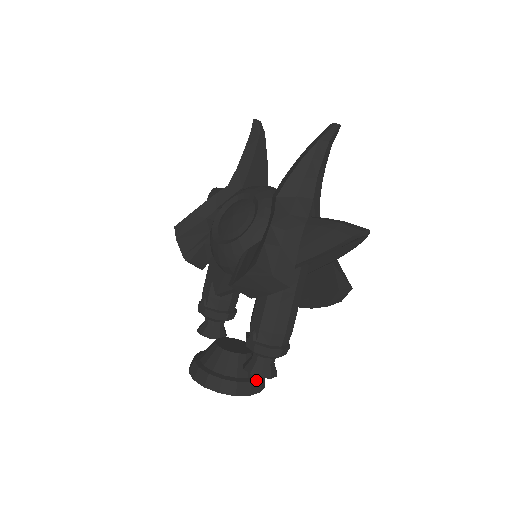
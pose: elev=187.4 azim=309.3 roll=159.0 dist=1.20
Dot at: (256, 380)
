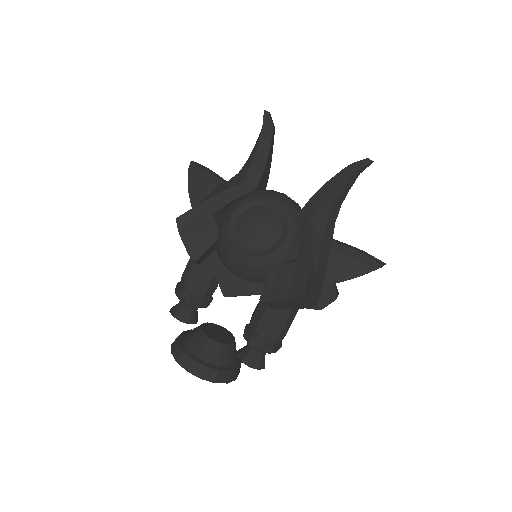
Dot at: (240, 365)
